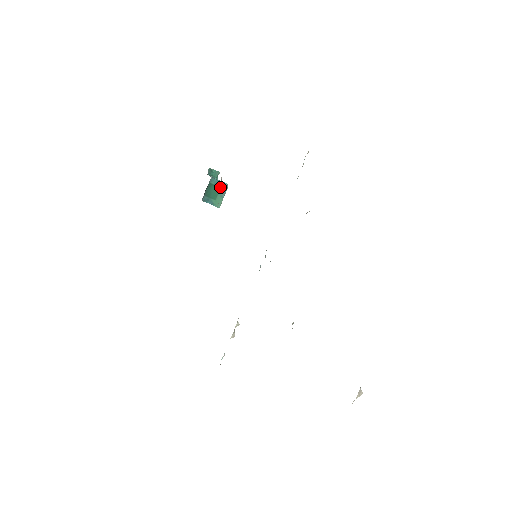
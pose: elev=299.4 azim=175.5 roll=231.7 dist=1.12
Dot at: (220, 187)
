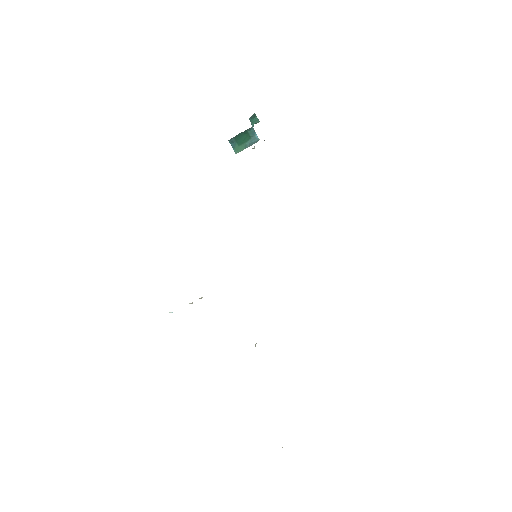
Dot at: (251, 138)
